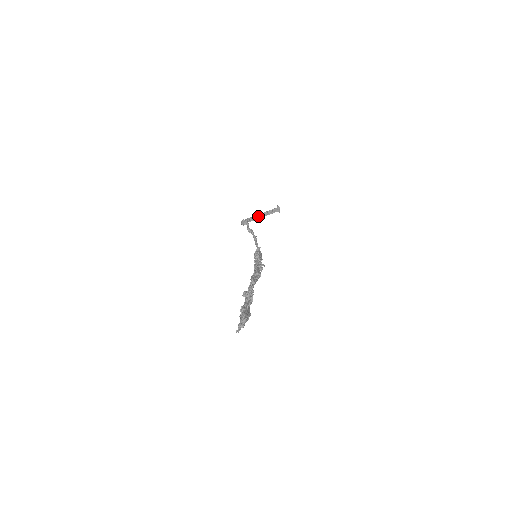
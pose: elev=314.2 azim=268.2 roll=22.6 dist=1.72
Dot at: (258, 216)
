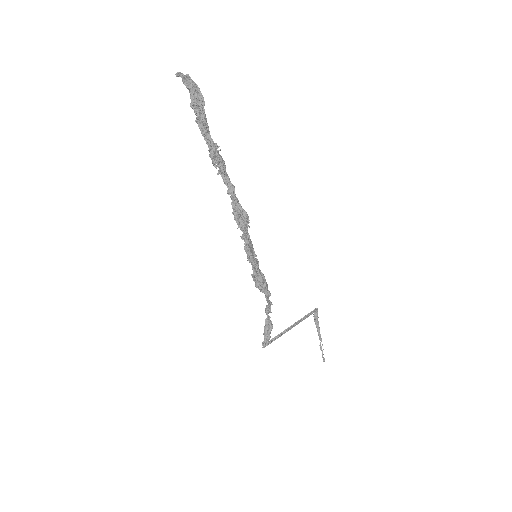
Dot at: (288, 330)
